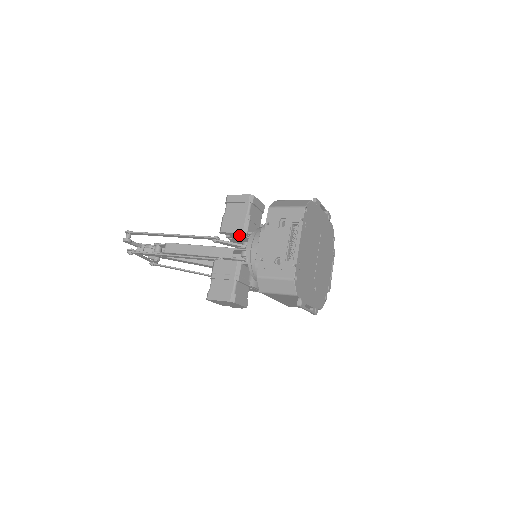
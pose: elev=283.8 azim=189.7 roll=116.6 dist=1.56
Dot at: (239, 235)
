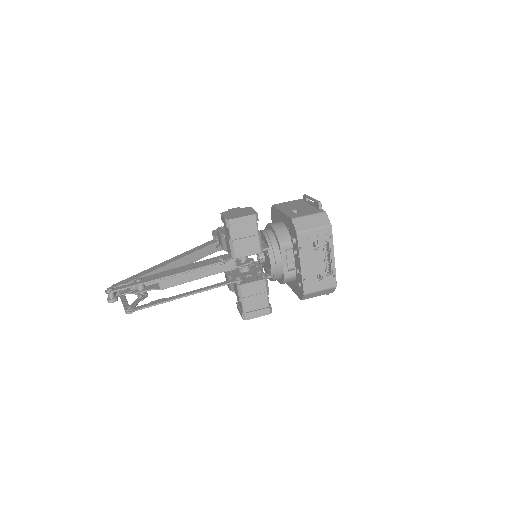
Dot at: occluded
